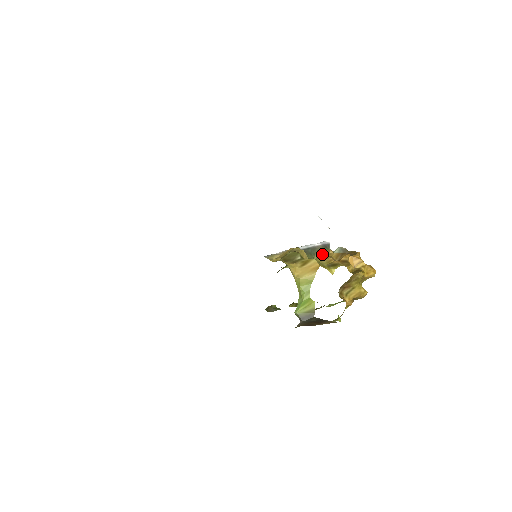
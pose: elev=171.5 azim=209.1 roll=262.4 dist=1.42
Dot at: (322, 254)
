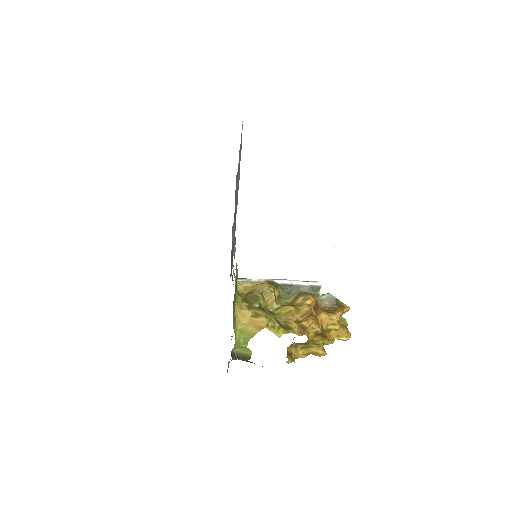
Dot at: (299, 299)
